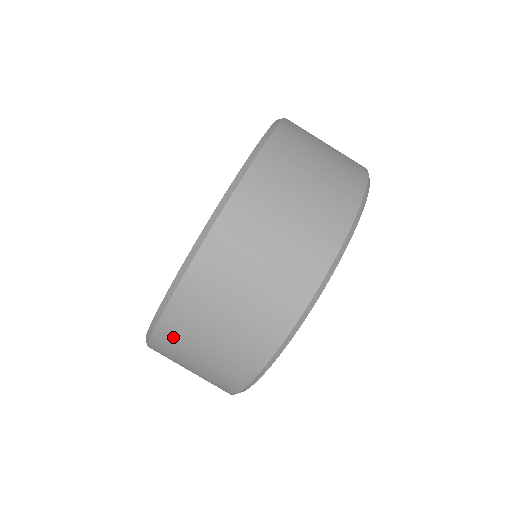
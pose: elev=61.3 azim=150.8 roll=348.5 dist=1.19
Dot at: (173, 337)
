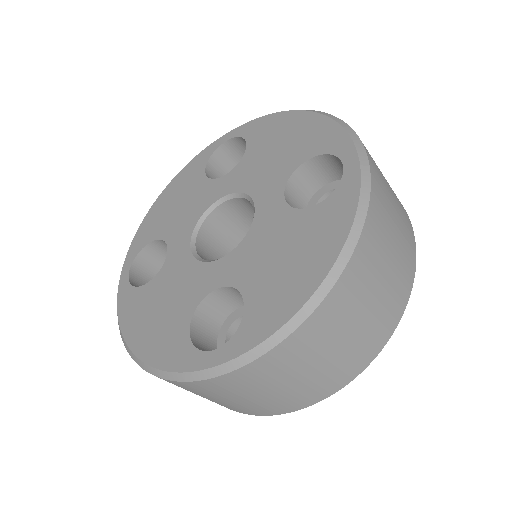
Dot at: (187, 388)
